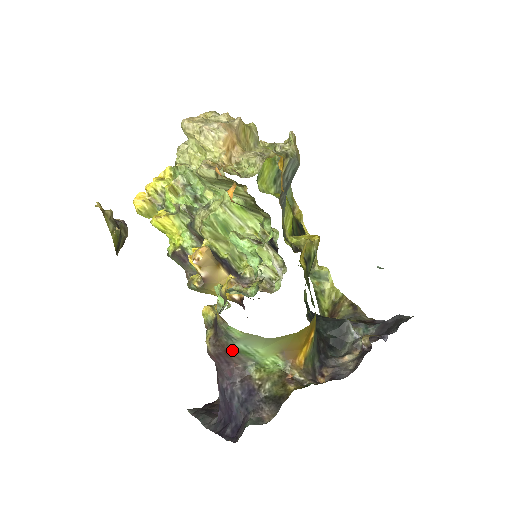
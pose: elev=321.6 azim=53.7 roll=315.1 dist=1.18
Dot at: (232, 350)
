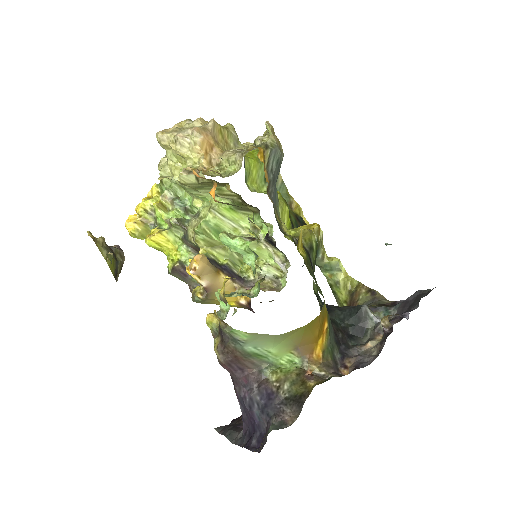
Dot at: (242, 355)
